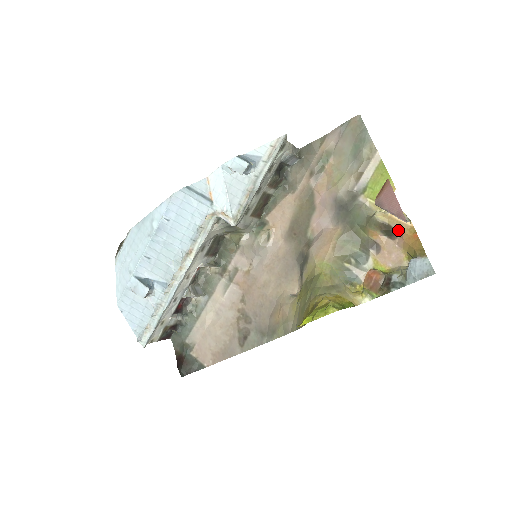
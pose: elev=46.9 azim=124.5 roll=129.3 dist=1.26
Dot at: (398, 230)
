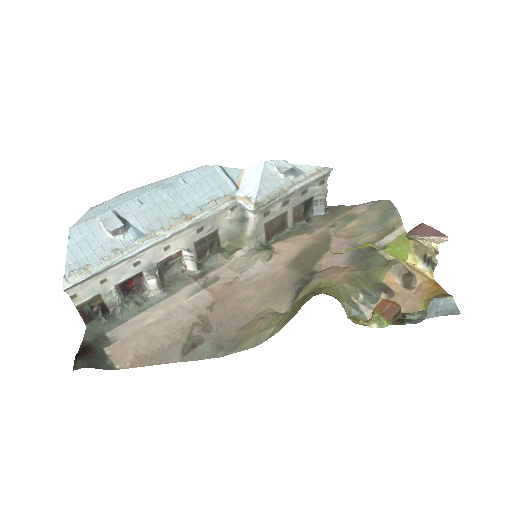
Dot at: (418, 278)
